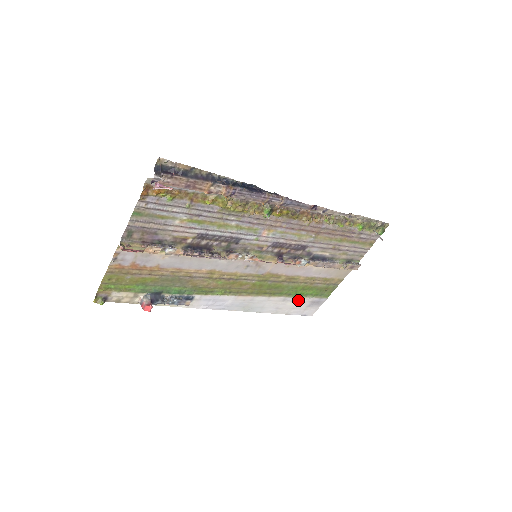
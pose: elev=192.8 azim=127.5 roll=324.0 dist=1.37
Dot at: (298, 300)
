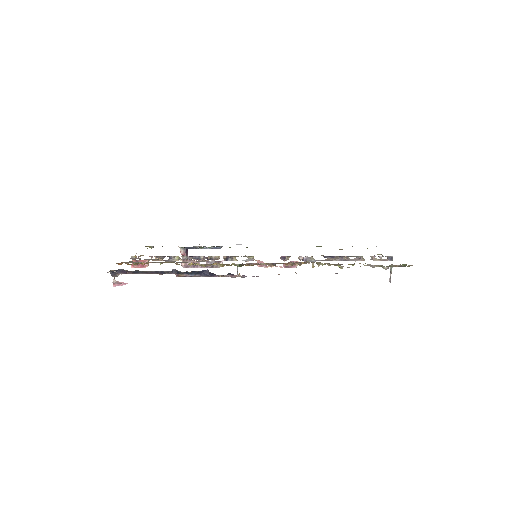
Dot at: occluded
